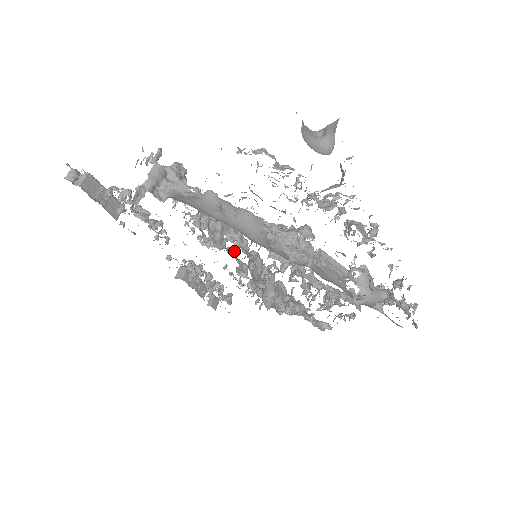
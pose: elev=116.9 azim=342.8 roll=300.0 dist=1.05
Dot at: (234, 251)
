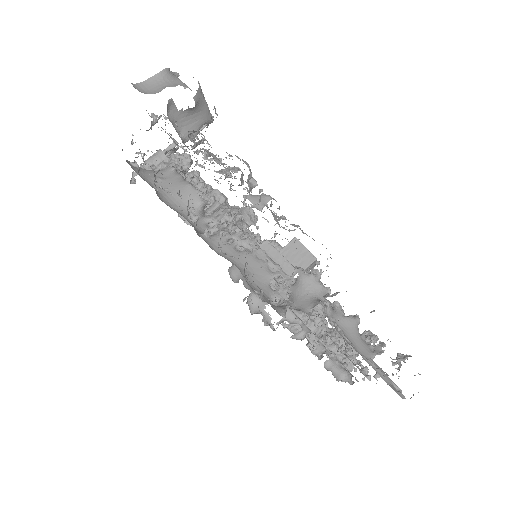
Dot at: occluded
